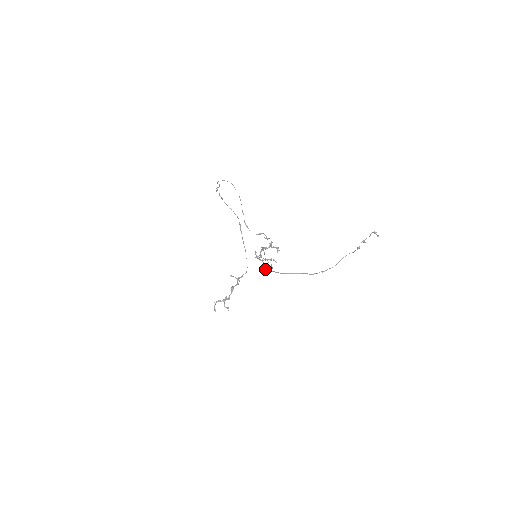
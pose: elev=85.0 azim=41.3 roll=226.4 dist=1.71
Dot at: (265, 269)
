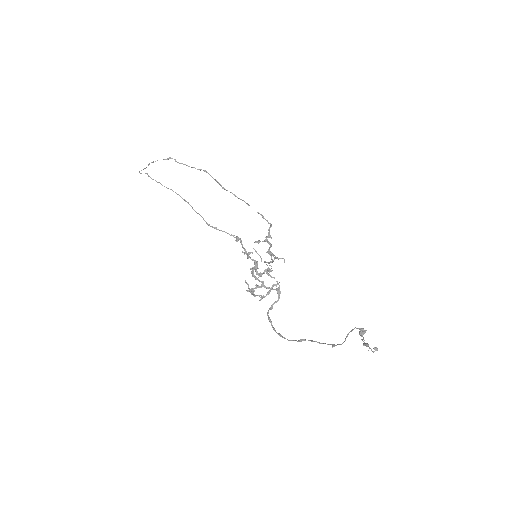
Dot at: (269, 309)
